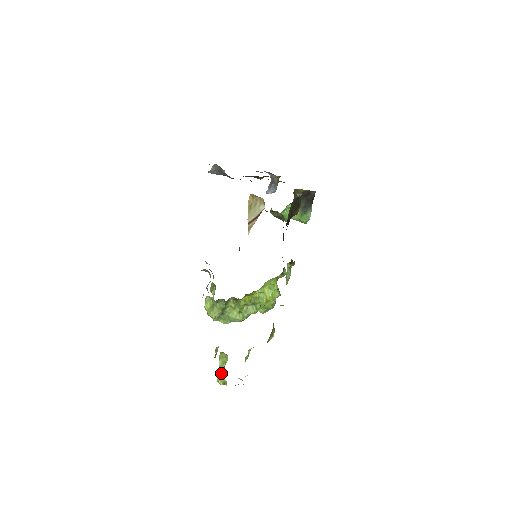
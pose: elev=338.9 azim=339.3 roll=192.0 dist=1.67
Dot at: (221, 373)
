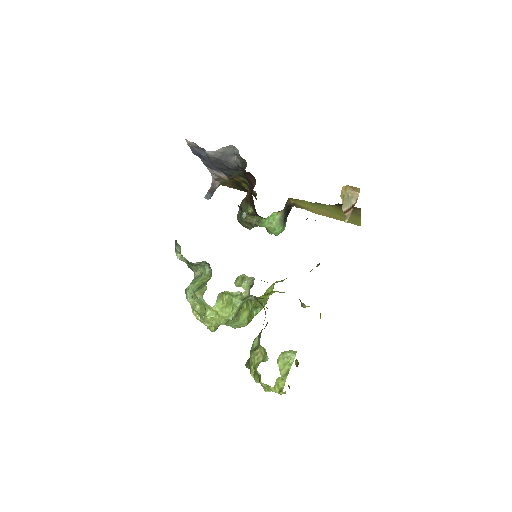
Dot at: (284, 377)
